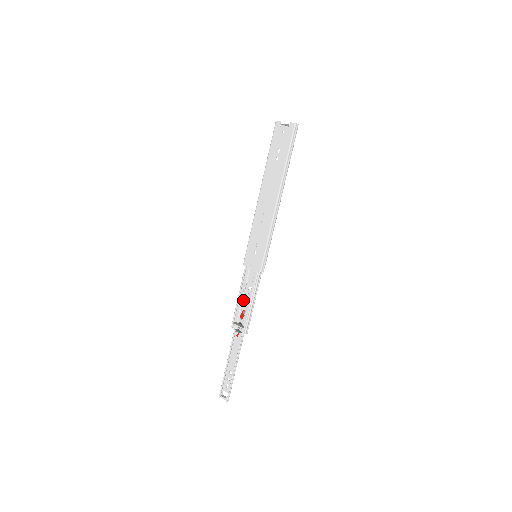
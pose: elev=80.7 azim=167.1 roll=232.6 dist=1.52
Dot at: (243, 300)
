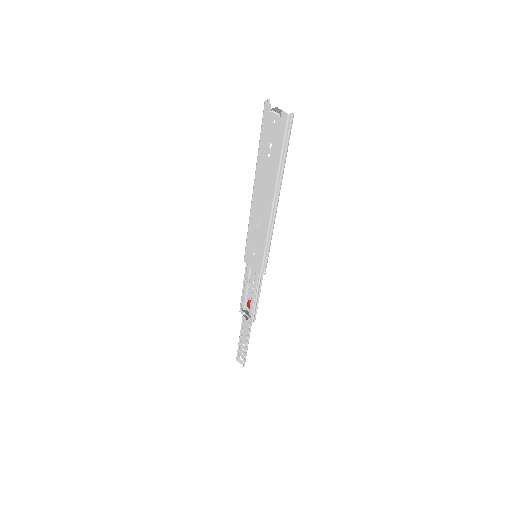
Dot at: (248, 292)
